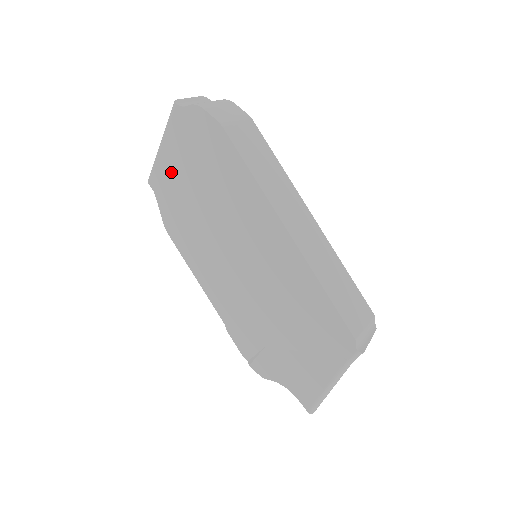
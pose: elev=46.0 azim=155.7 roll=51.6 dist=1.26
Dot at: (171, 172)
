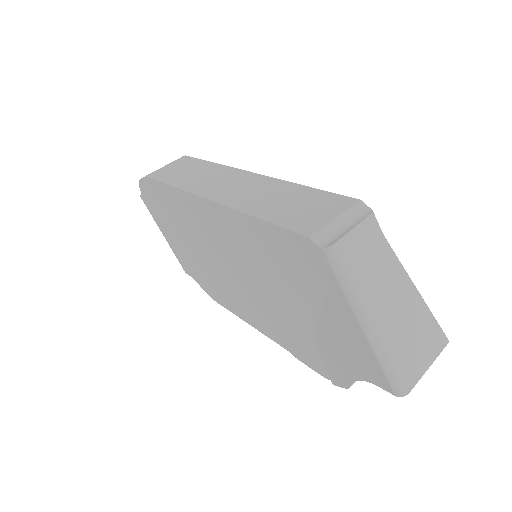
Dot at: (177, 247)
